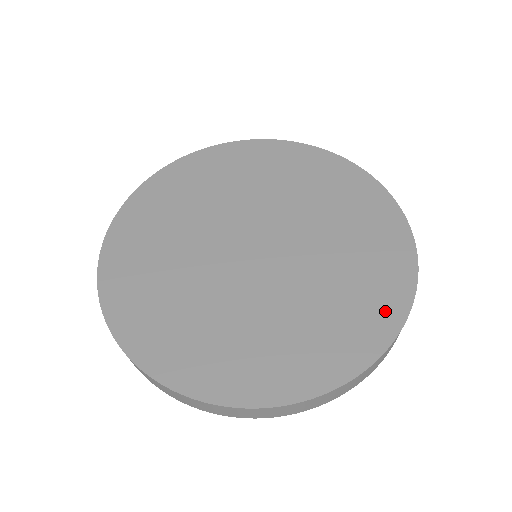
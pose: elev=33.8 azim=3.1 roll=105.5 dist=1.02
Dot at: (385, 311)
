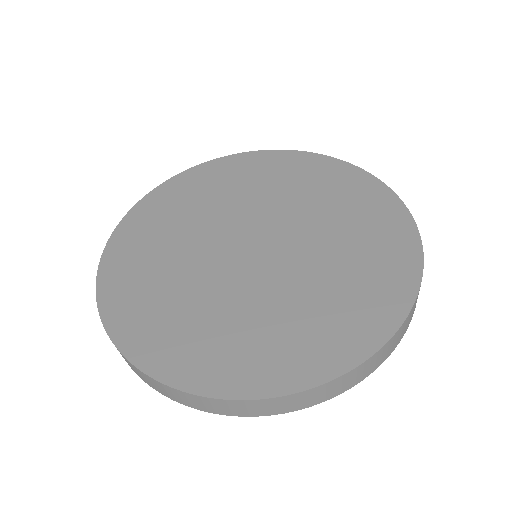
Dot at: (378, 199)
